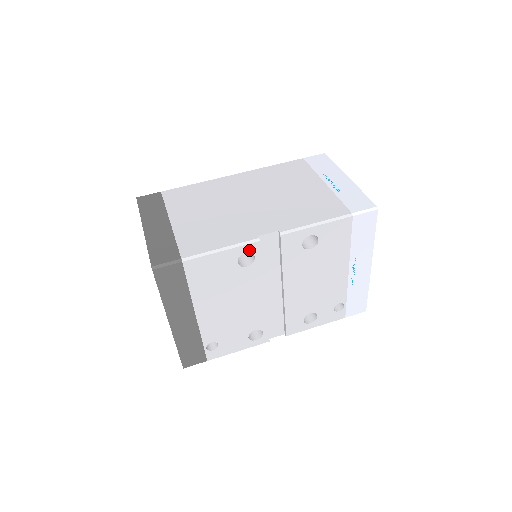
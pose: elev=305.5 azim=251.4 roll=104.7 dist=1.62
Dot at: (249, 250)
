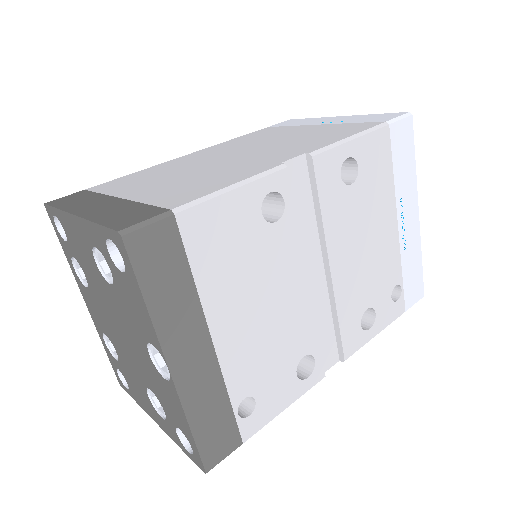
Dot at: (274, 187)
